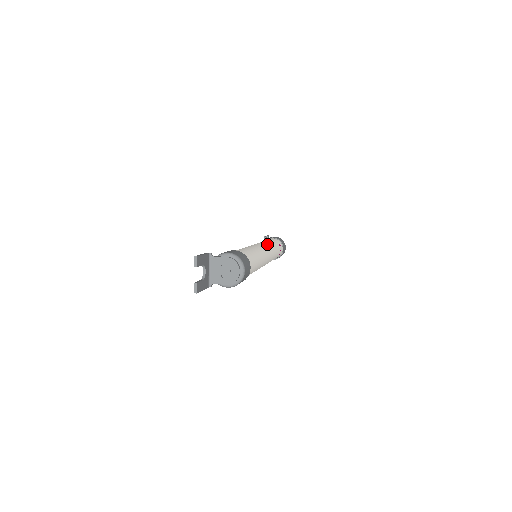
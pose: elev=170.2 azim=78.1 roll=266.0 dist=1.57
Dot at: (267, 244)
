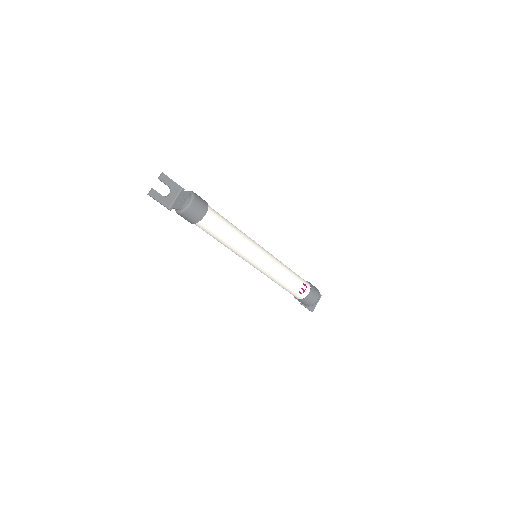
Dot at: (276, 258)
